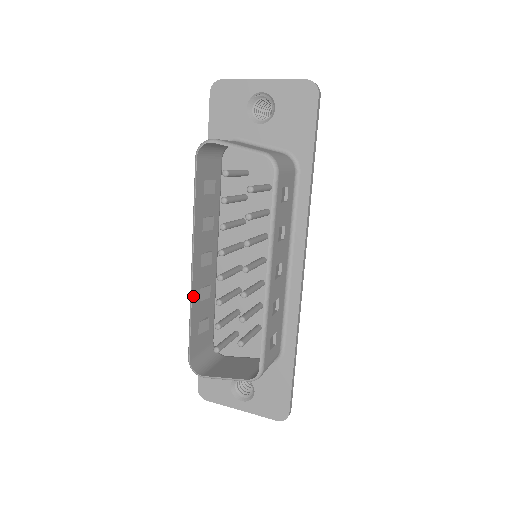
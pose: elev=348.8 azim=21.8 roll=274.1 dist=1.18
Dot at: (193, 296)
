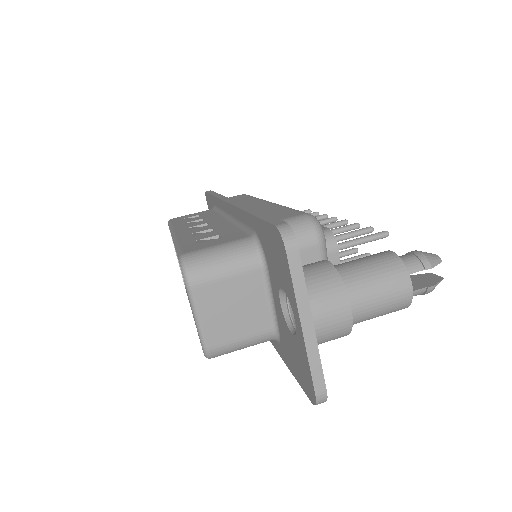
Dot at: occluded
